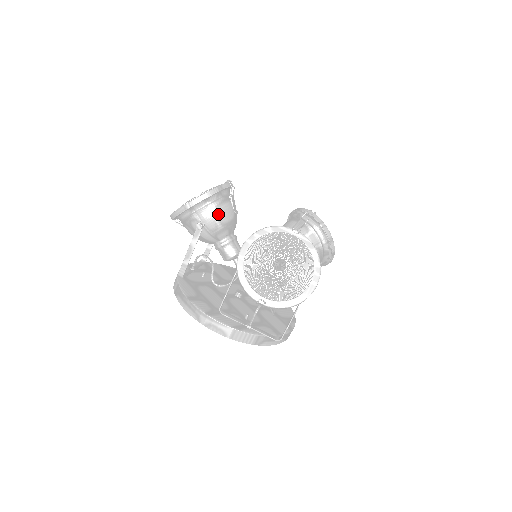
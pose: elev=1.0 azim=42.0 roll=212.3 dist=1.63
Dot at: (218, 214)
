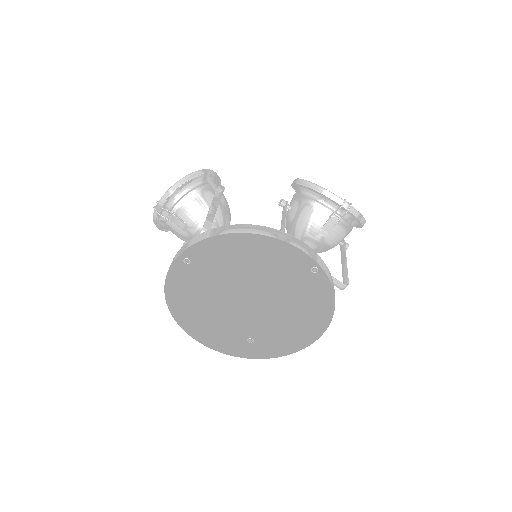
Dot at: occluded
